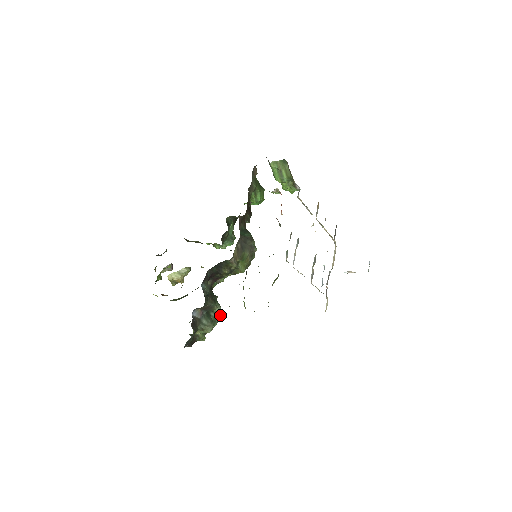
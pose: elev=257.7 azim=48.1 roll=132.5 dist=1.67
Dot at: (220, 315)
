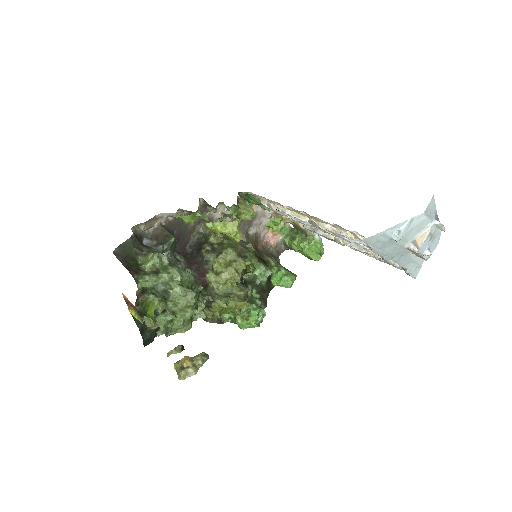
Dot at: (189, 275)
